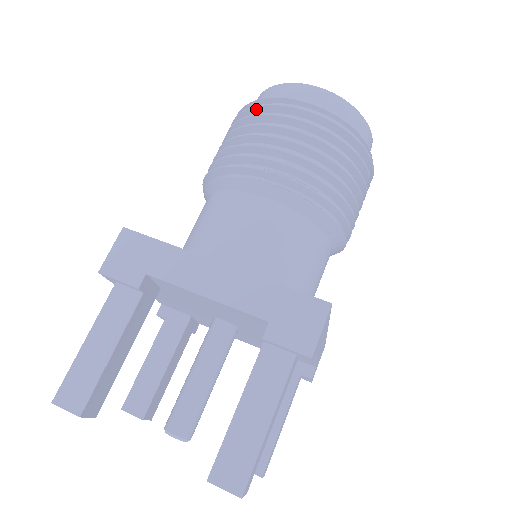
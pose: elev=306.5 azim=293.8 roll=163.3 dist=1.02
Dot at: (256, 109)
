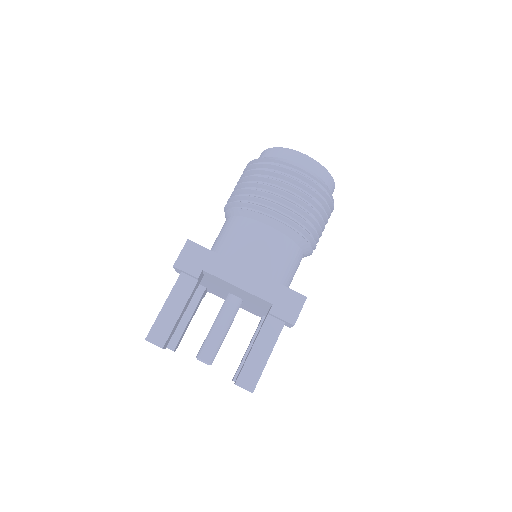
Dot at: (268, 165)
